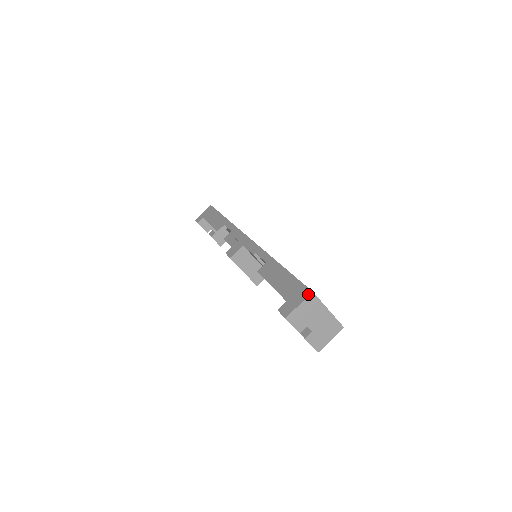
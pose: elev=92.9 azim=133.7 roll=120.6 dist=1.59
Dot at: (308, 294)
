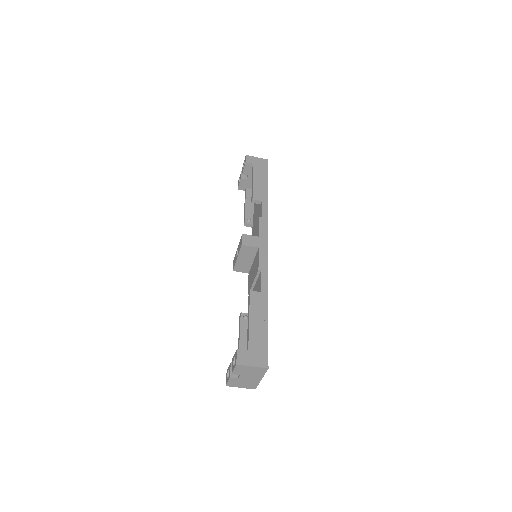
Dot at: (265, 366)
